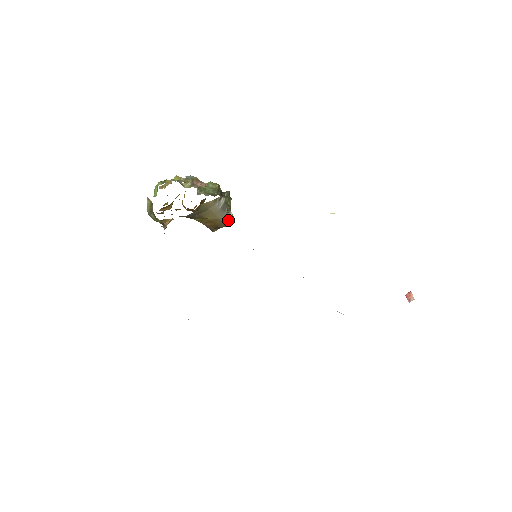
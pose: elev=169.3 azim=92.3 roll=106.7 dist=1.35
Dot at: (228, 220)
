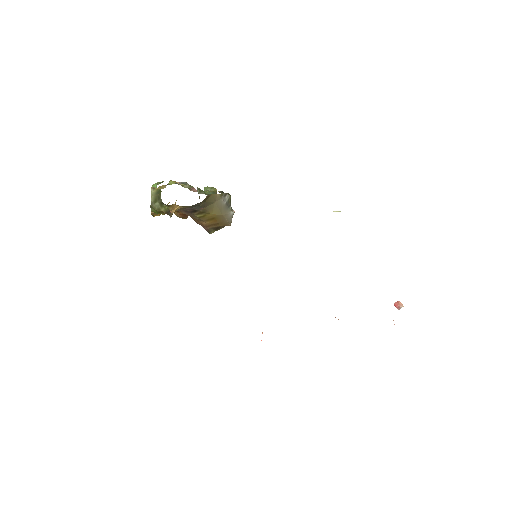
Dot at: (230, 218)
